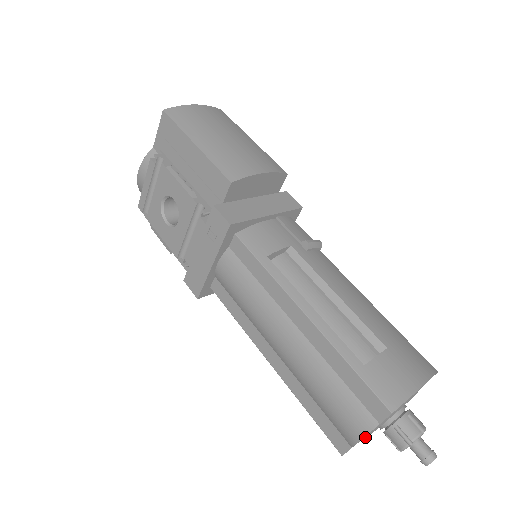
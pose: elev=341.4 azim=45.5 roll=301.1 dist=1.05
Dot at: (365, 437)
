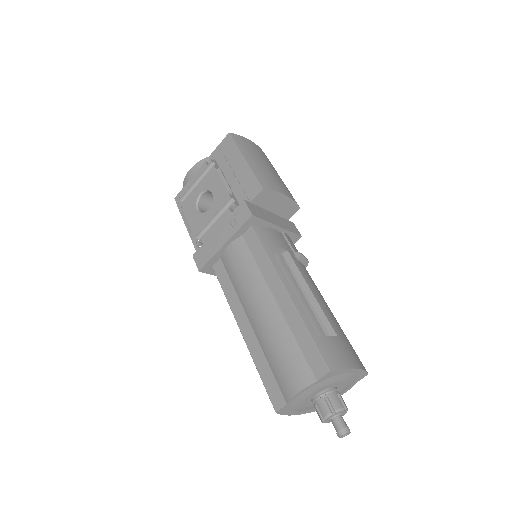
Dot at: (300, 397)
